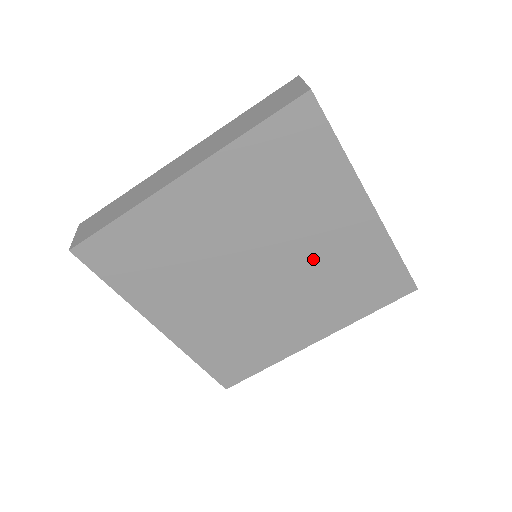
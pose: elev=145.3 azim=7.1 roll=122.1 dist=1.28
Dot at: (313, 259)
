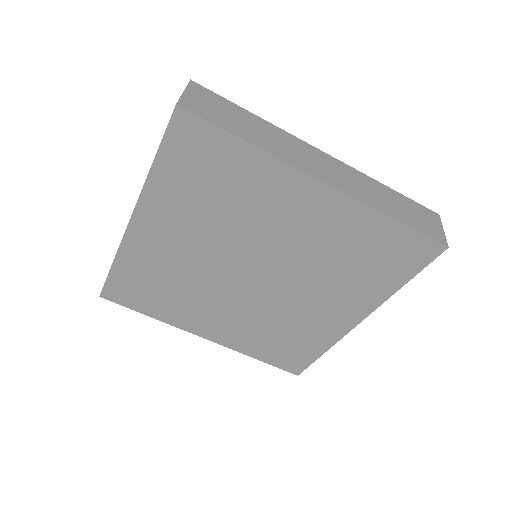
Dot at: (288, 306)
